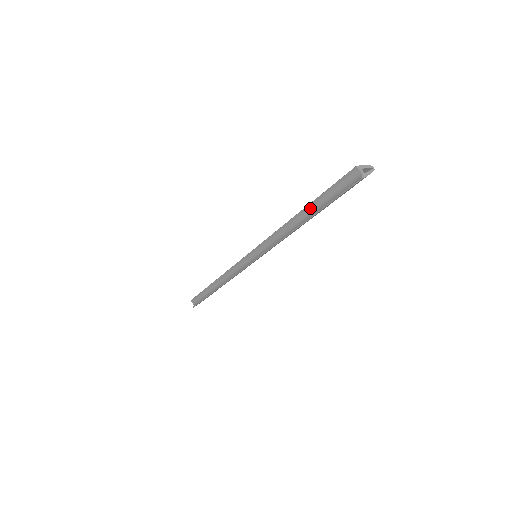
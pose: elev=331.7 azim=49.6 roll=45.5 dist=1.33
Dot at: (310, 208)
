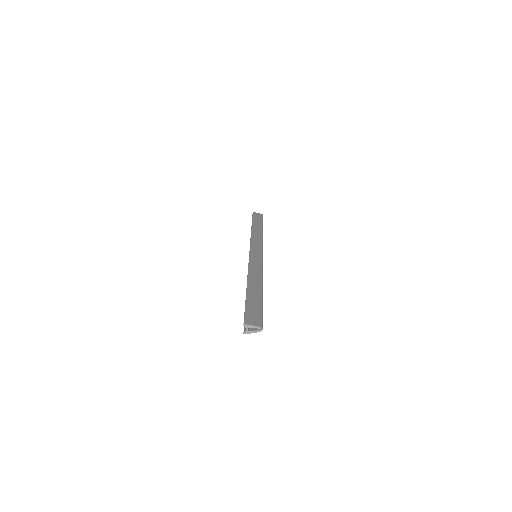
Dot at: occluded
